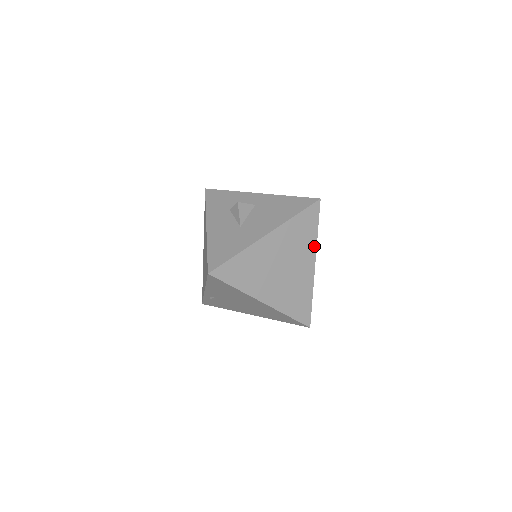
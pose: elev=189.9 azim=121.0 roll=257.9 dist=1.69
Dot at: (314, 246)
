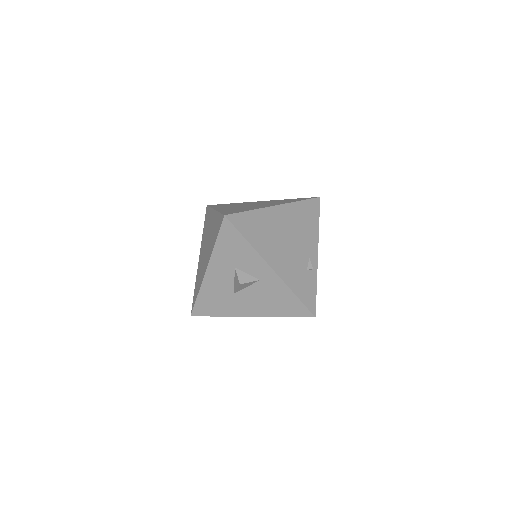
Dot at: occluded
